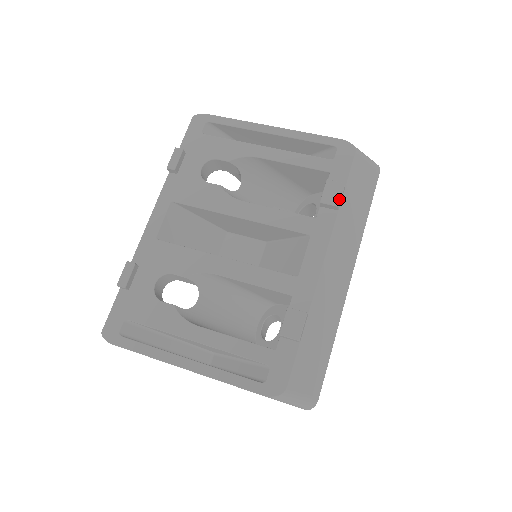
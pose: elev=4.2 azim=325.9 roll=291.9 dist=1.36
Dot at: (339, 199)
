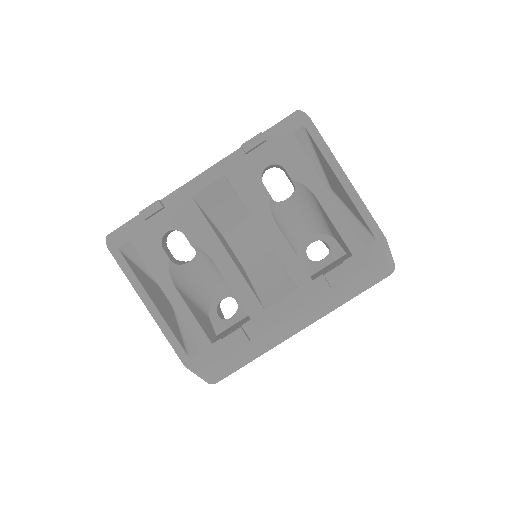
Dot at: (338, 284)
